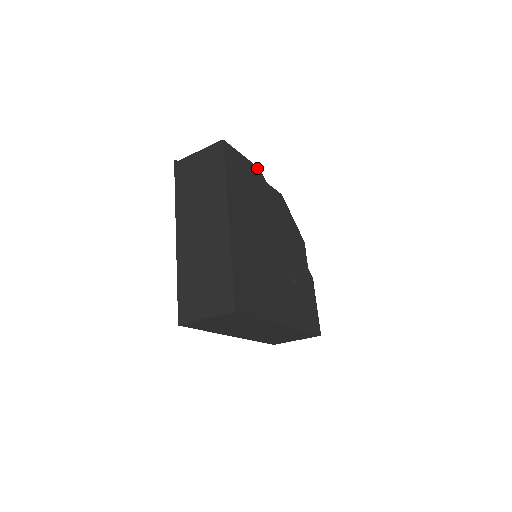
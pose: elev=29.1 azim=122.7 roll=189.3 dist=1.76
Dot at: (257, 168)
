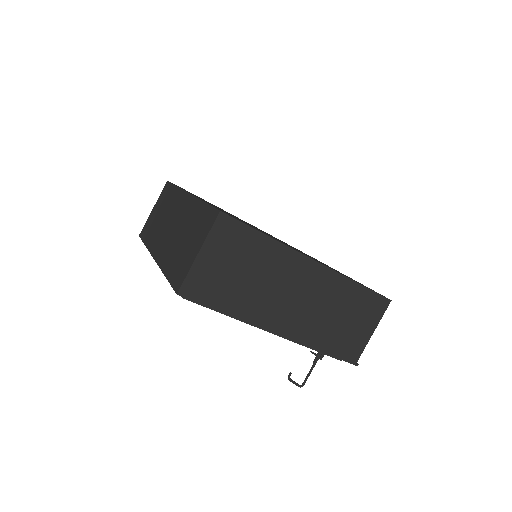
Dot at: (220, 208)
